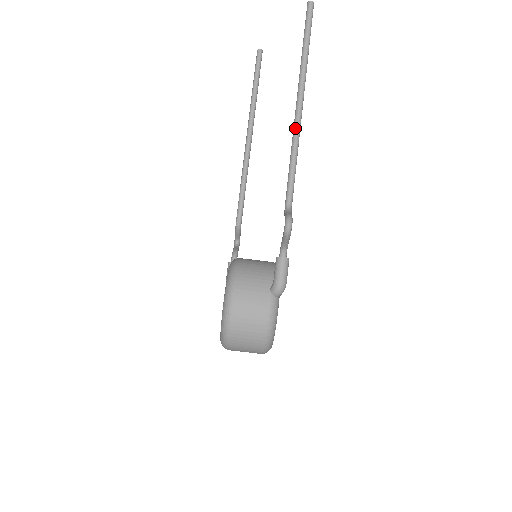
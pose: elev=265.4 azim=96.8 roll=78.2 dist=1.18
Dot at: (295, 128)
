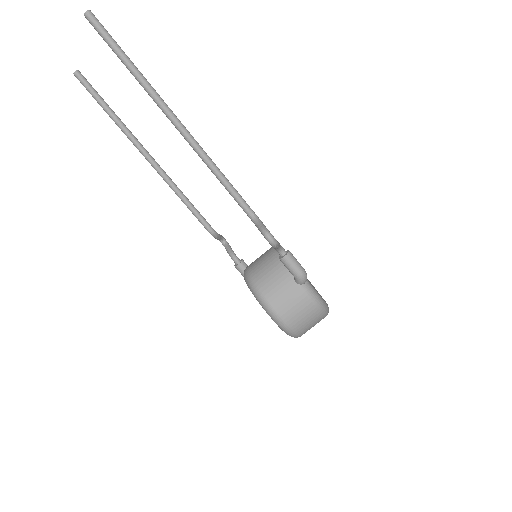
Dot at: (194, 149)
